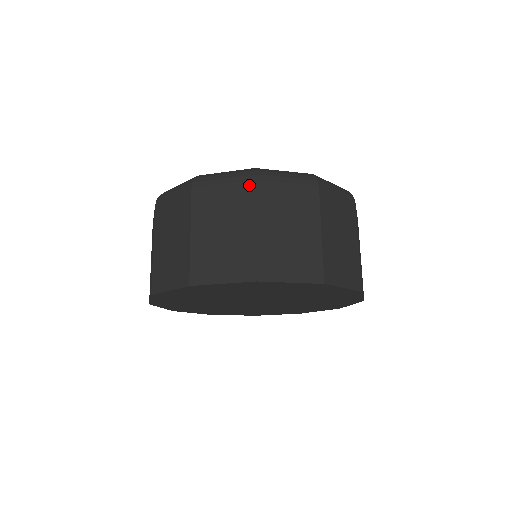
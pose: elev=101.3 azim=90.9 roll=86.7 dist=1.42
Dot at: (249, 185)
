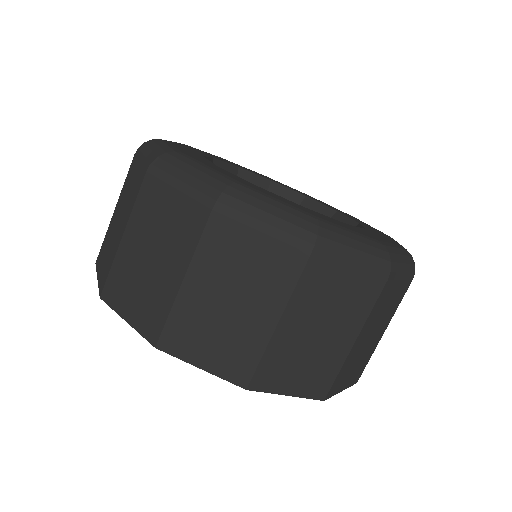
Dot at: (298, 257)
